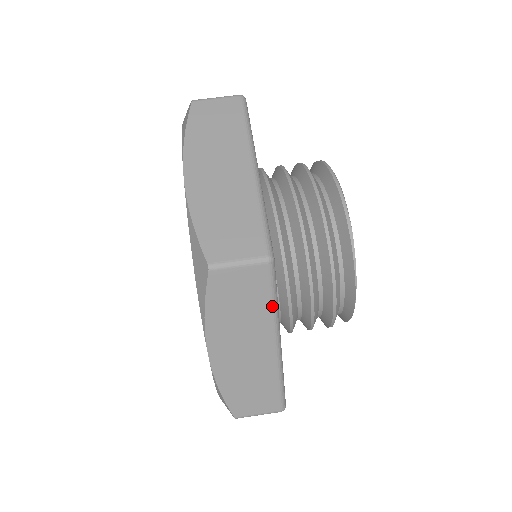
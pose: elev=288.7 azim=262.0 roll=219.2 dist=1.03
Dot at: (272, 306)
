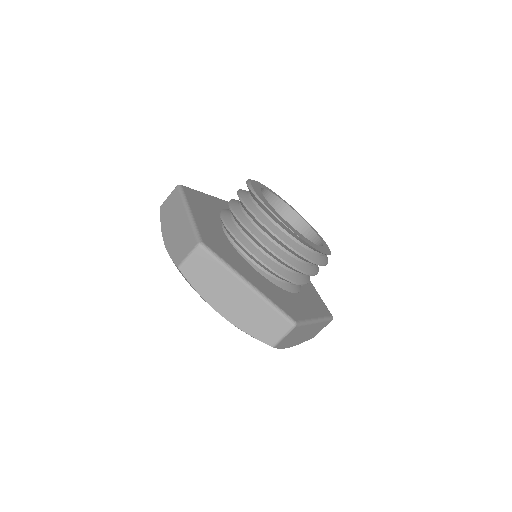
Dot at: (223, 266)
